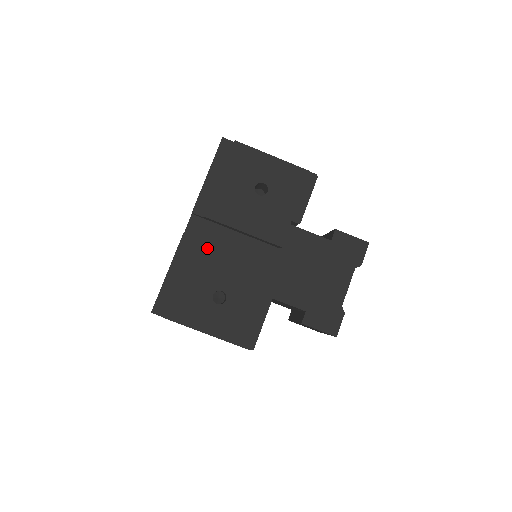
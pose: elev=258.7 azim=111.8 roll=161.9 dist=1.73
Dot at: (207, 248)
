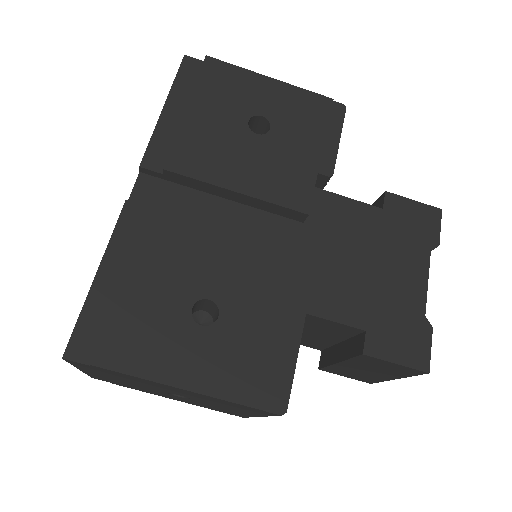
Dot at: (173, 222)
